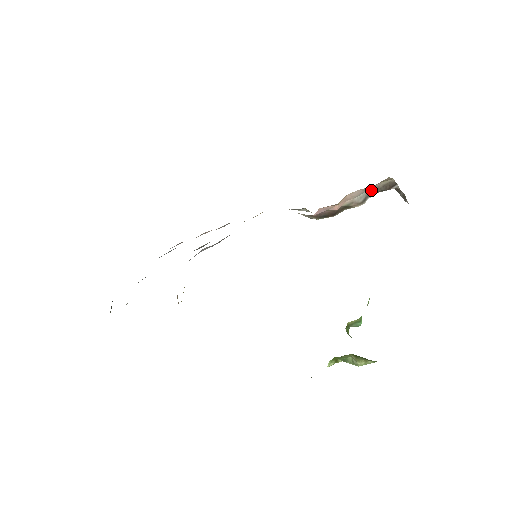
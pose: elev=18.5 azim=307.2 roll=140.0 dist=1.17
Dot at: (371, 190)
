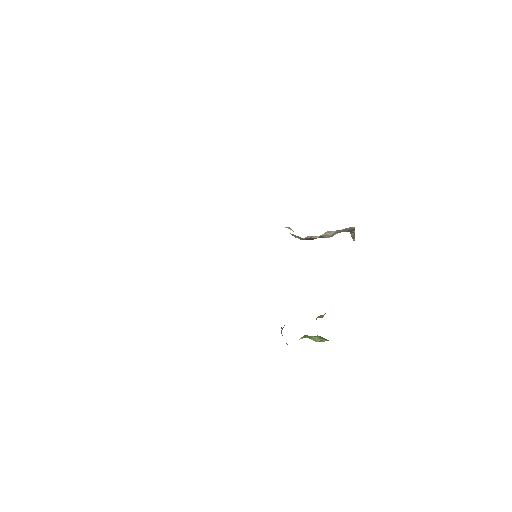
Dot at: (340, 230)
